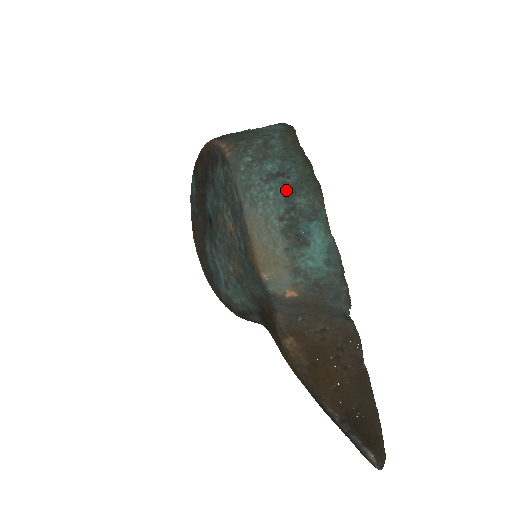
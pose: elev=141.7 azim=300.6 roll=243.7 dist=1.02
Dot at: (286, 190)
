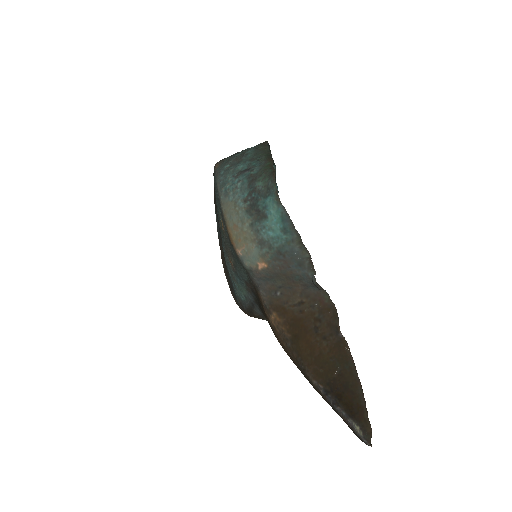
Dot at: (250, 179)
